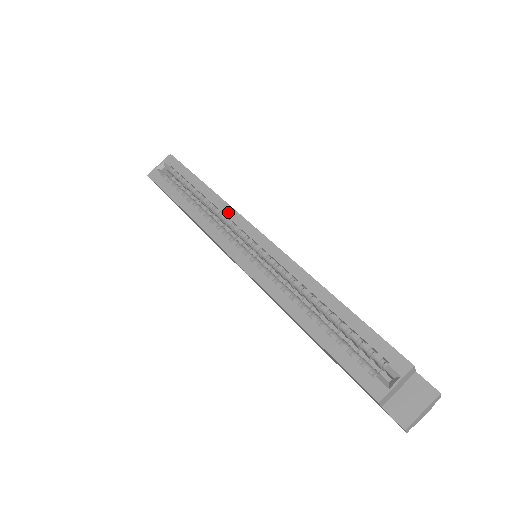
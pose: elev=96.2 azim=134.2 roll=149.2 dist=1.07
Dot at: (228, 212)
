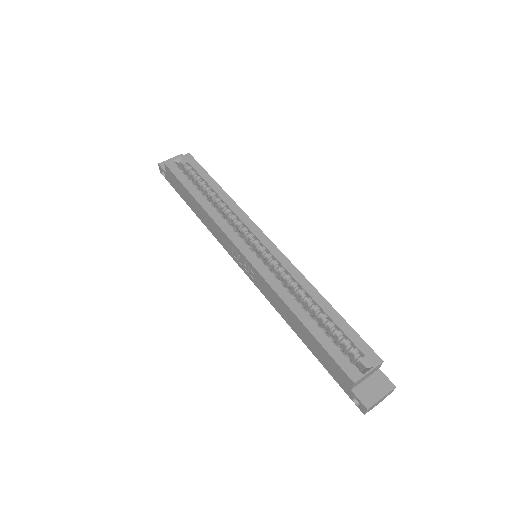
Dot at: (240, 214)
